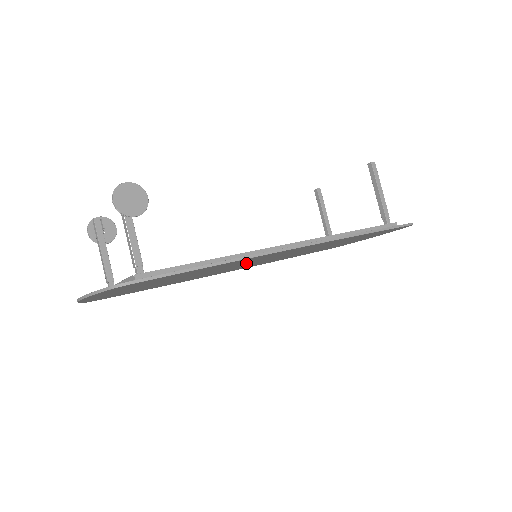
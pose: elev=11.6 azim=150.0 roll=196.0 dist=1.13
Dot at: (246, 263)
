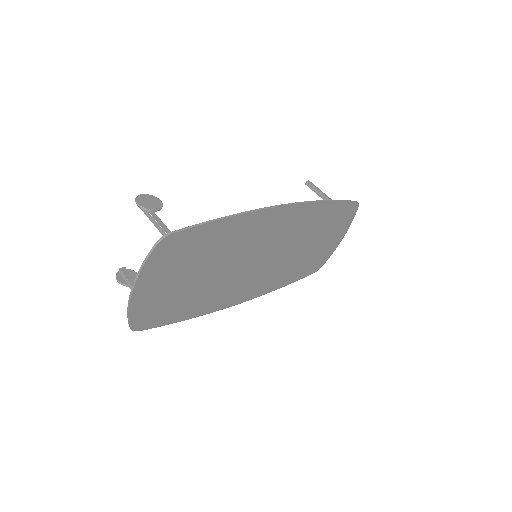
Dot at: (250, 253)
